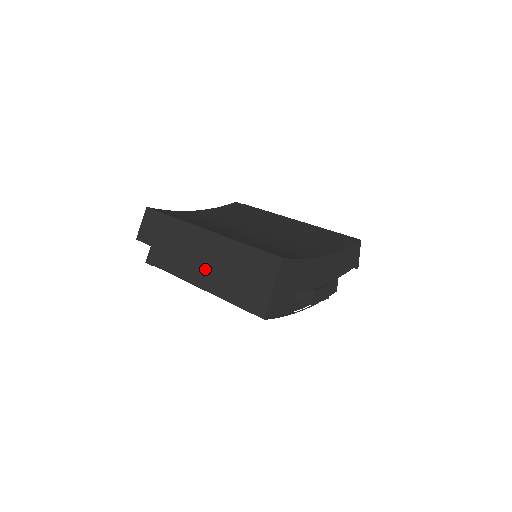
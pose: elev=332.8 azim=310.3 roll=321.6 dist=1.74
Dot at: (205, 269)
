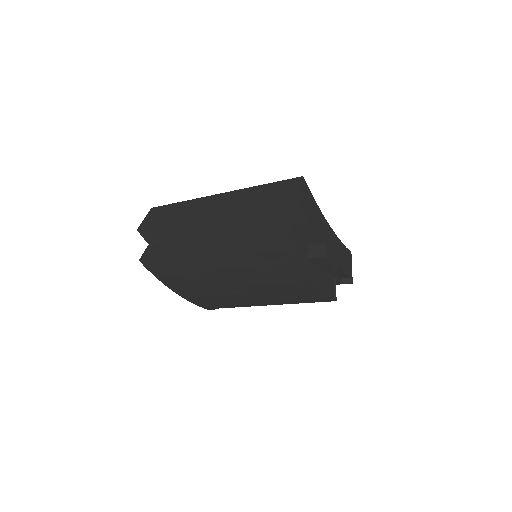
Dot at: (221, 213)
